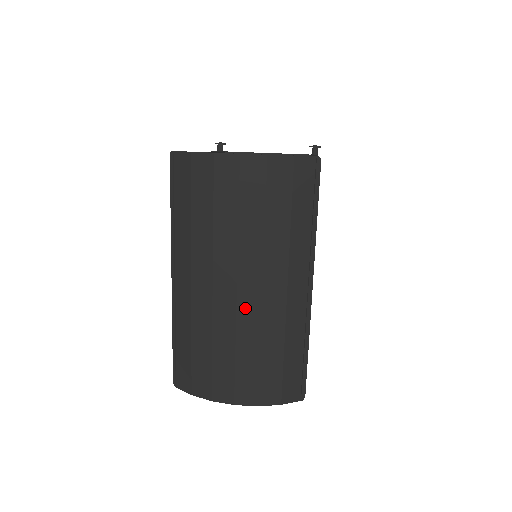
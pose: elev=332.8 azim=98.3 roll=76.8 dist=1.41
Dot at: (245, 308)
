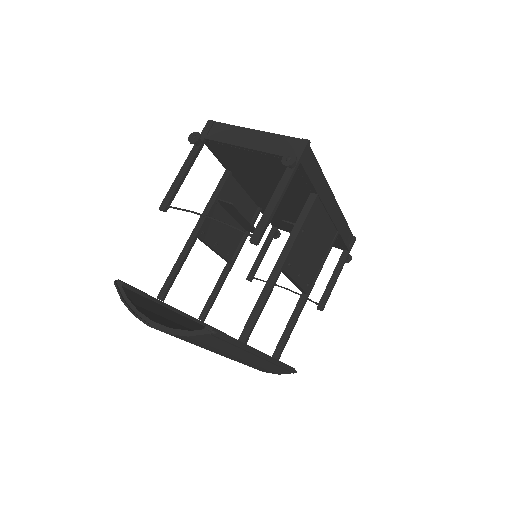
Dot at: occluded
